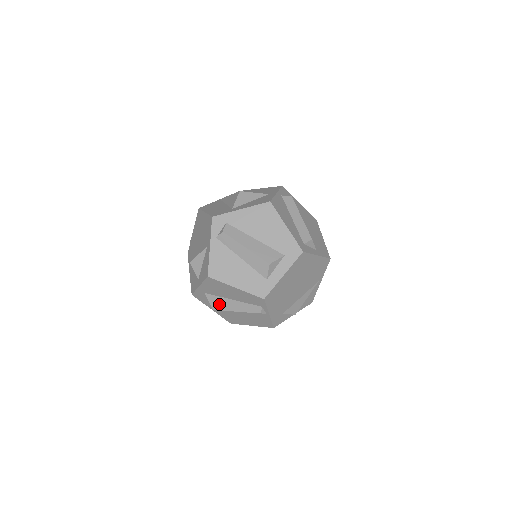
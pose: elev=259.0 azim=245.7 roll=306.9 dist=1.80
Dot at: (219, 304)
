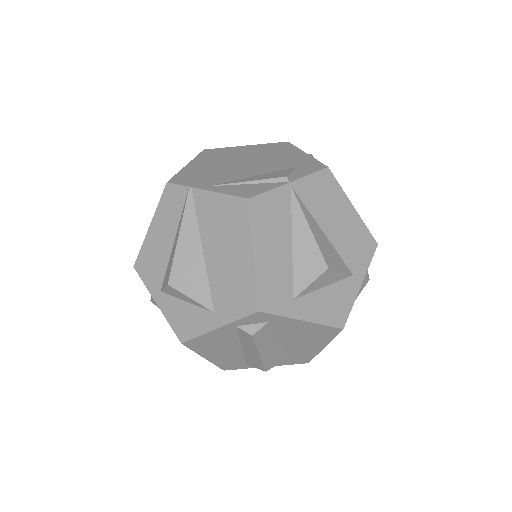
Dot at: occluded
